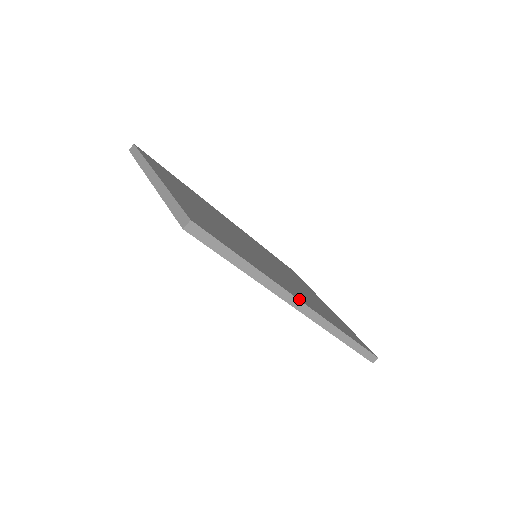
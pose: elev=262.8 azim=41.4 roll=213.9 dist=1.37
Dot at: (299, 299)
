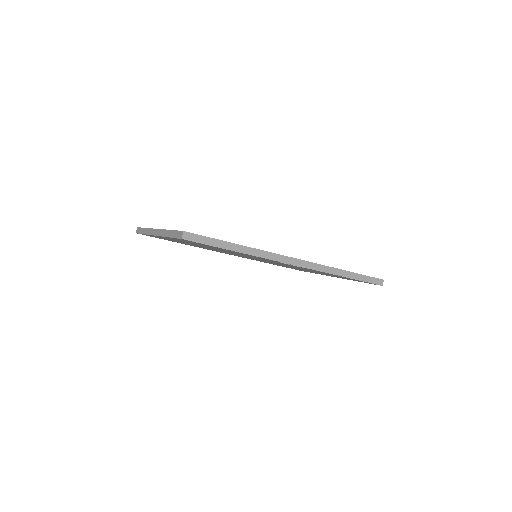
Dot at: (290, 257)
